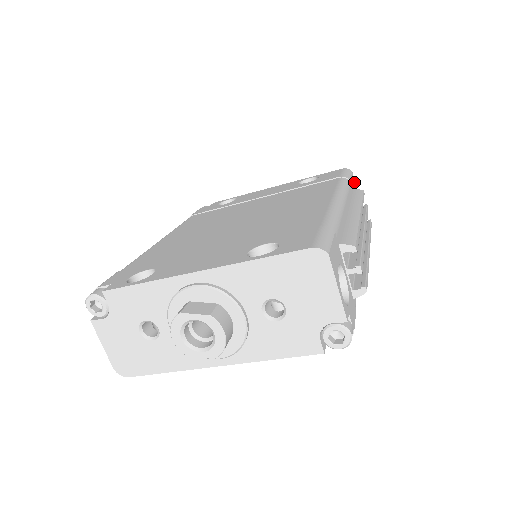
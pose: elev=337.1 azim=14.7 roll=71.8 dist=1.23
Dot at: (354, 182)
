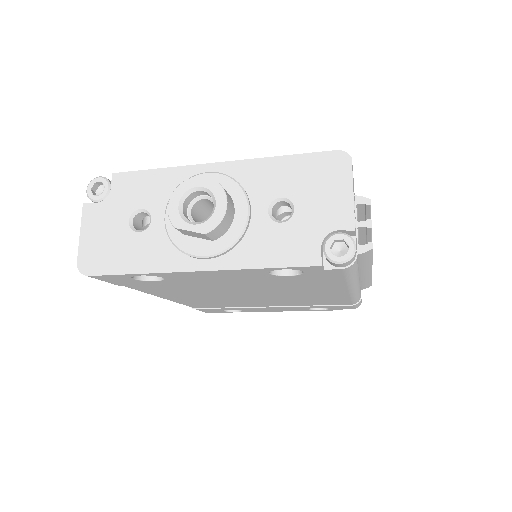
Dot at: occluded
